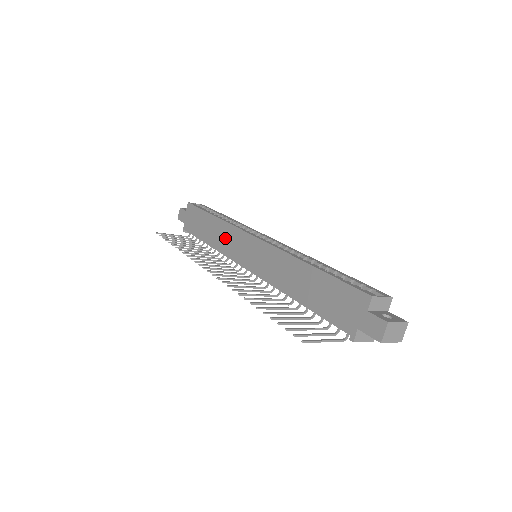
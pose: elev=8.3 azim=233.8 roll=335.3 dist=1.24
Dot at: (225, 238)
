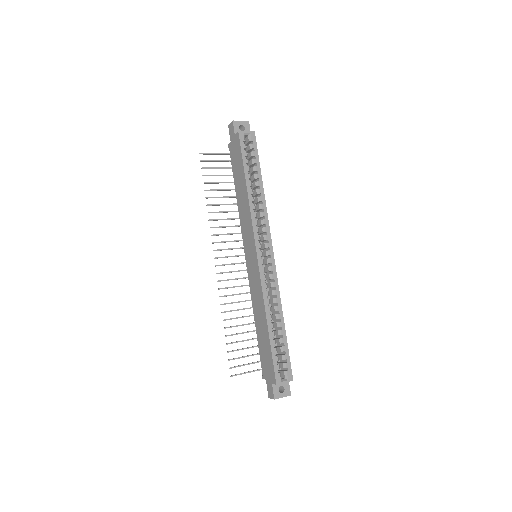
Dot at: (245, 217)
